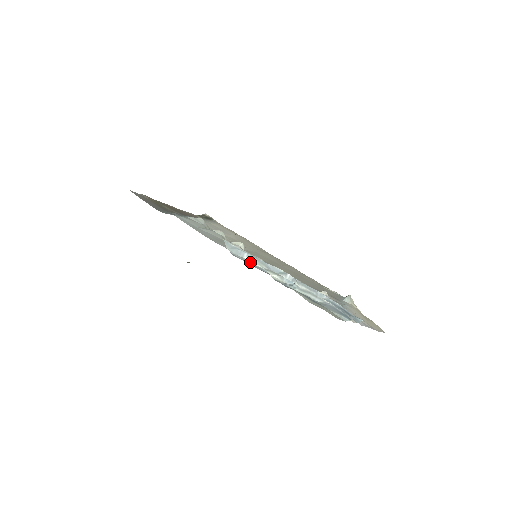
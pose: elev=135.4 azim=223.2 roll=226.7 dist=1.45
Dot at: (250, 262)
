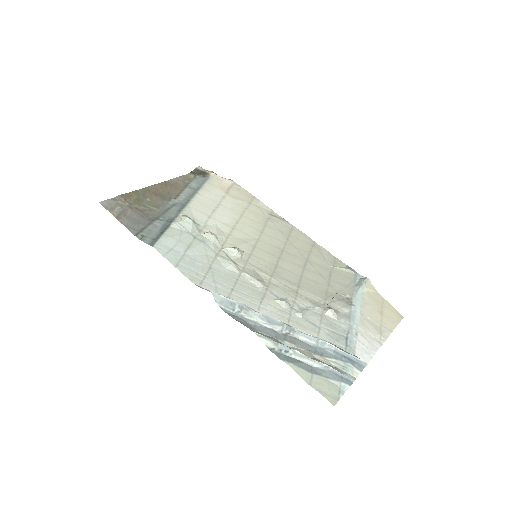
Dot at: (243, 315)
